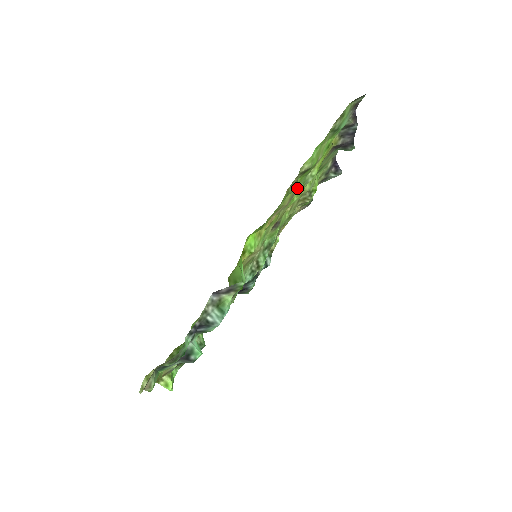
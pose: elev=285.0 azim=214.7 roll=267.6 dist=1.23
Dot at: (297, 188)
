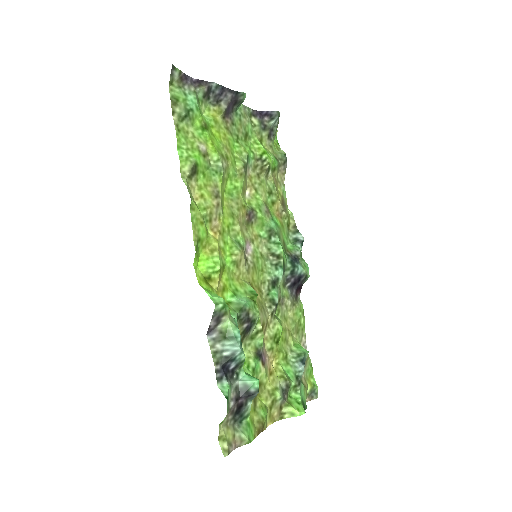
Dot at: (214, 183)
